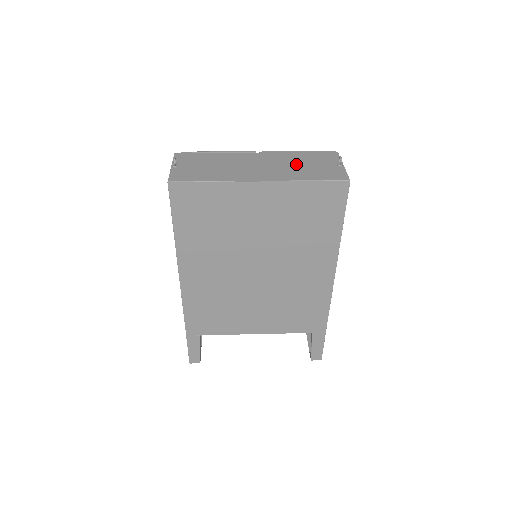
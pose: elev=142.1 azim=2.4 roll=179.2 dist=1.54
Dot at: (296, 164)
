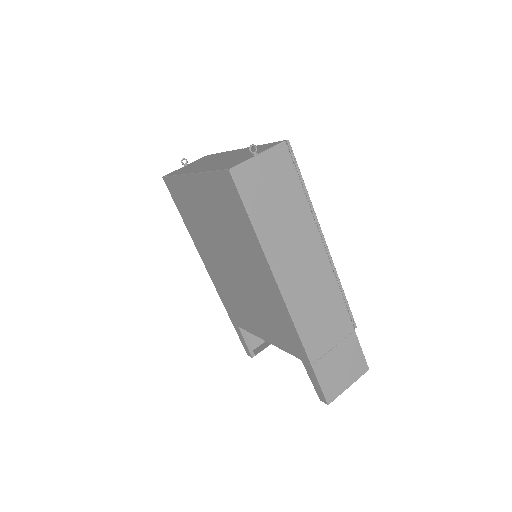
Dot at: (235, 157)
